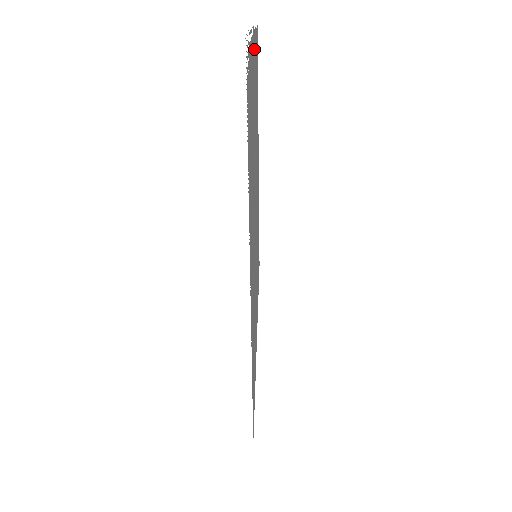
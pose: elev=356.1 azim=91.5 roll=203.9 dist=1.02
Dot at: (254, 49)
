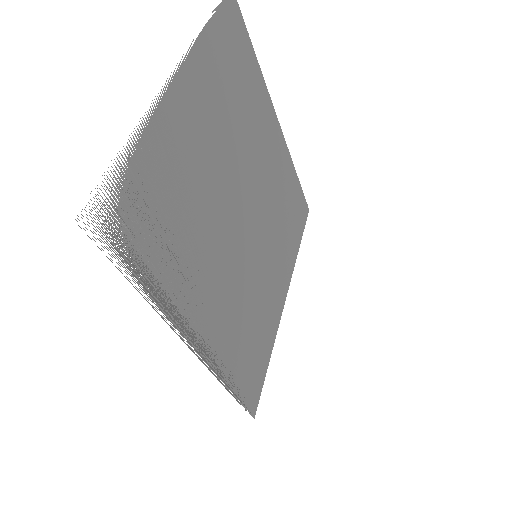
Dot at: (188, 82)
